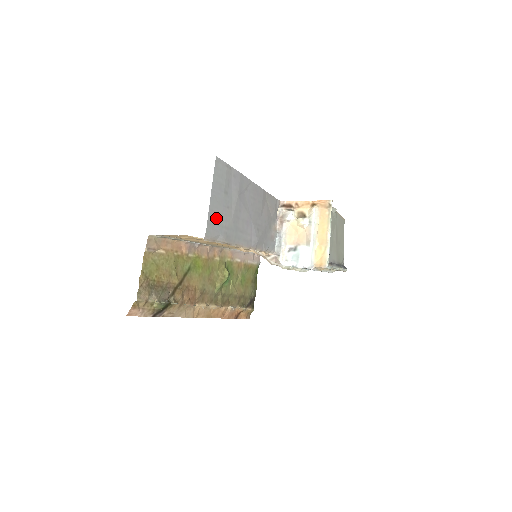
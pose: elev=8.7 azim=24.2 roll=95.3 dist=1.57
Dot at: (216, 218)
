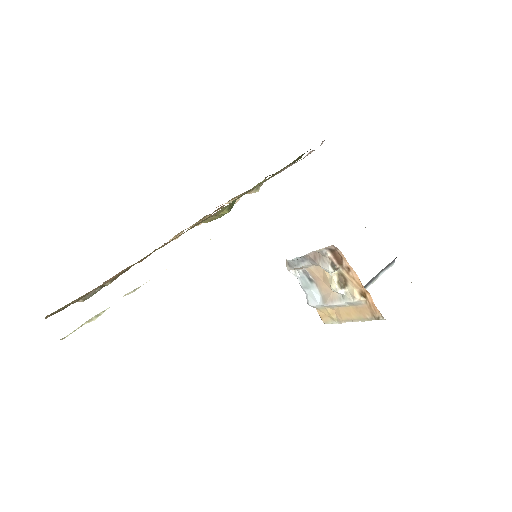
Dot at: occluded
